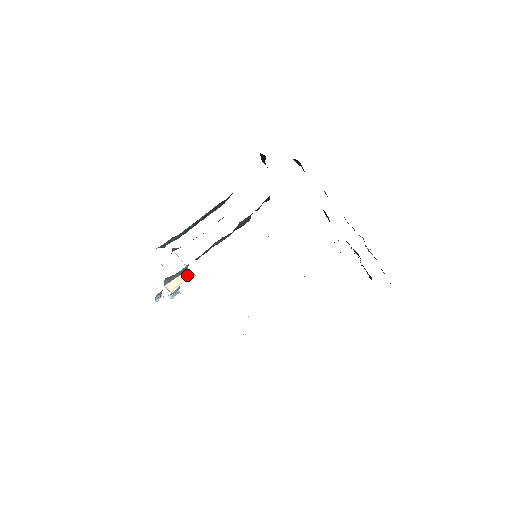
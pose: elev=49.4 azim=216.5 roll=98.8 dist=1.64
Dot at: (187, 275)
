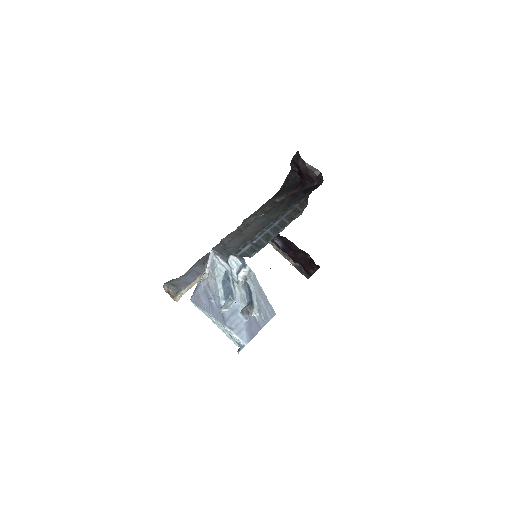
Dot at: occluded
